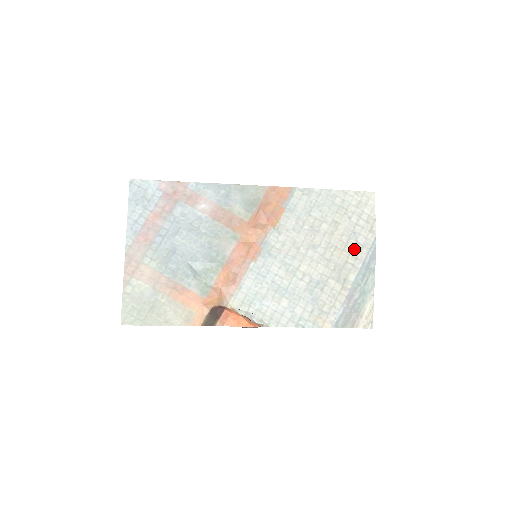
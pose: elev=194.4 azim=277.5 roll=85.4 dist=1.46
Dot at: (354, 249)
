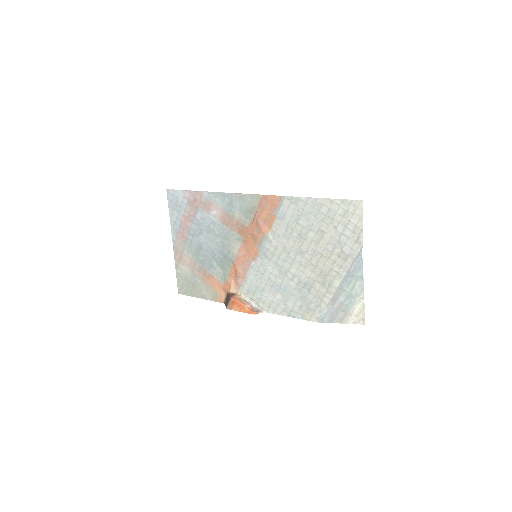
Dot at: (339, 258)
